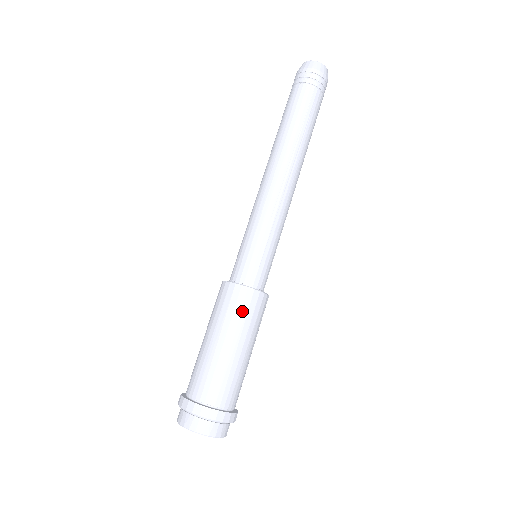
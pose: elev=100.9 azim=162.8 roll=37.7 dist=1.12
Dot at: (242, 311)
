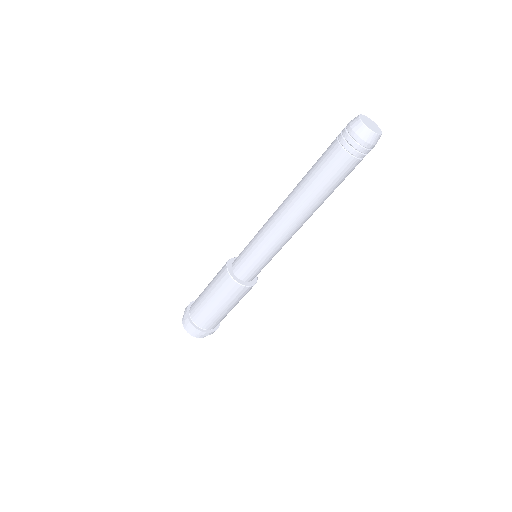
Dot at: (222, 287)
